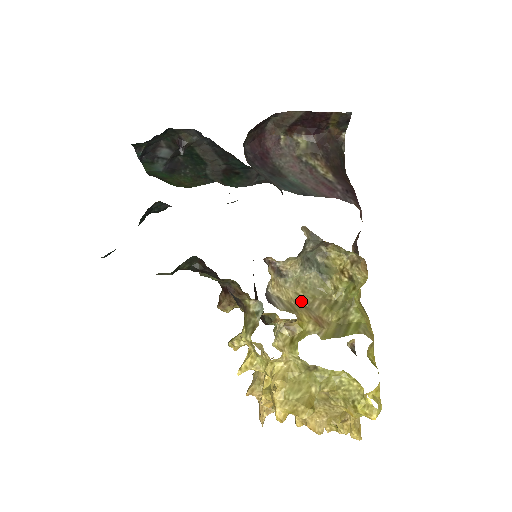
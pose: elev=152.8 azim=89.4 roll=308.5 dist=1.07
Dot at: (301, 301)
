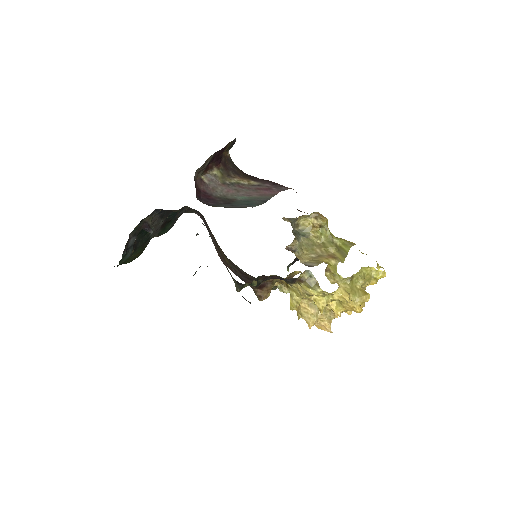
Dot at: (313, 256)
